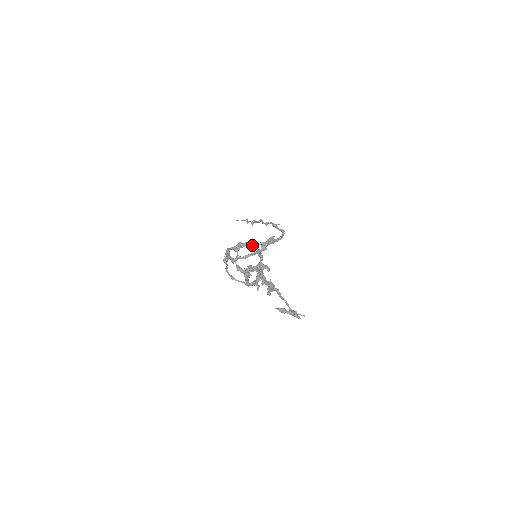
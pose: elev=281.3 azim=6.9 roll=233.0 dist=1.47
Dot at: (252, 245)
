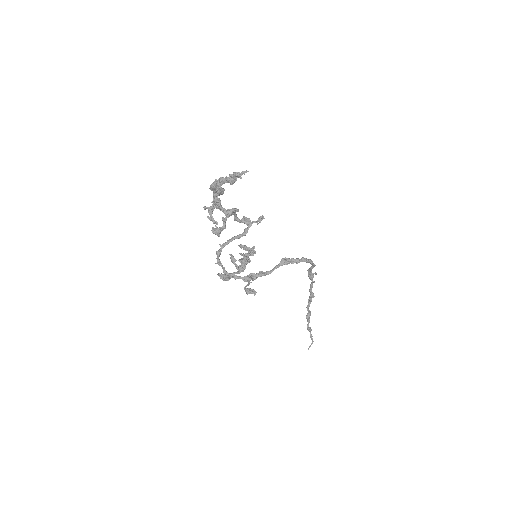
Dot at: (266, 272)
